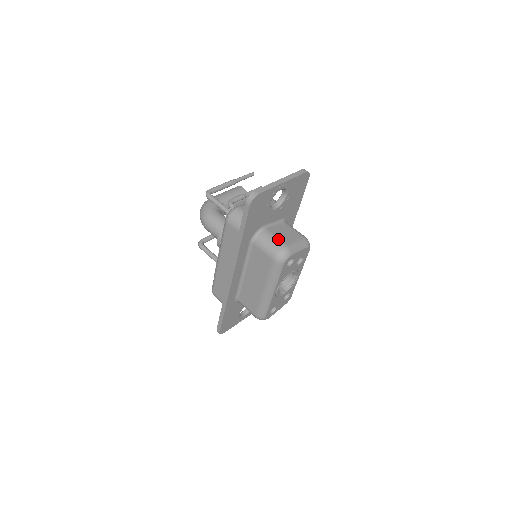
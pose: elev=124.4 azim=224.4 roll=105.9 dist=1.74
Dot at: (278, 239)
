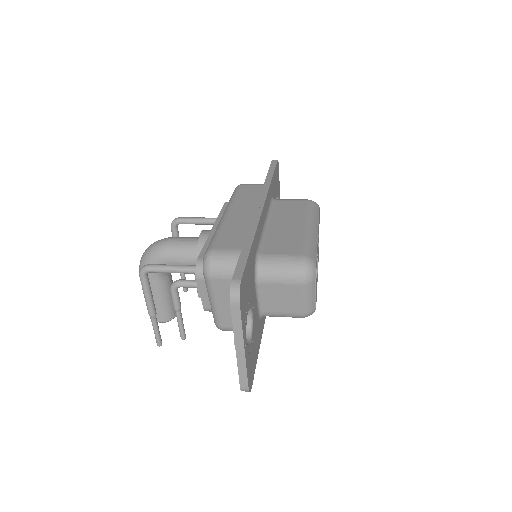
Dot at: occluded
